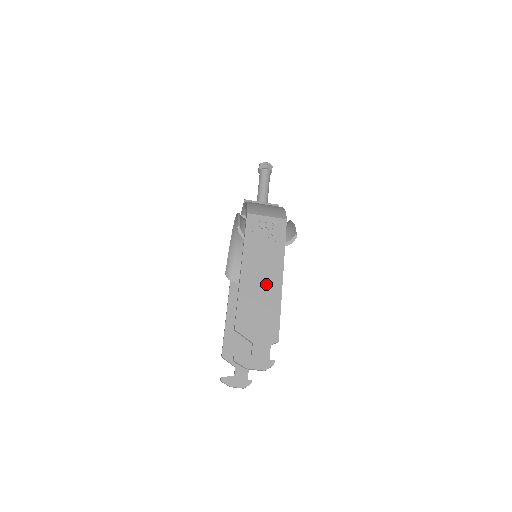
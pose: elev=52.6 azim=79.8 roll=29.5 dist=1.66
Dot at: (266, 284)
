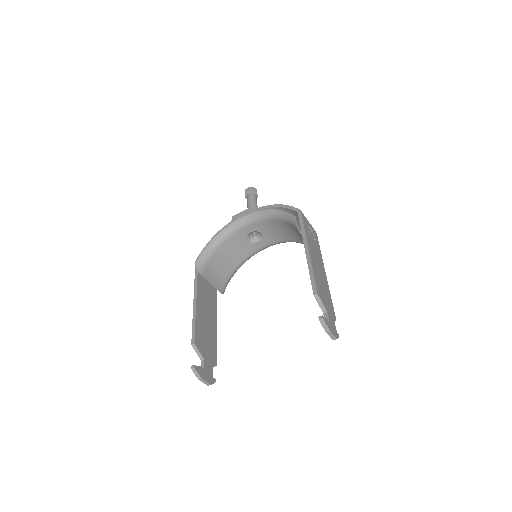
Dot at: (321, 271)
